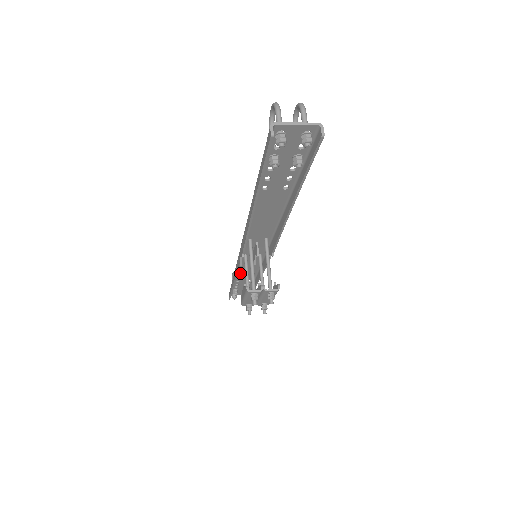
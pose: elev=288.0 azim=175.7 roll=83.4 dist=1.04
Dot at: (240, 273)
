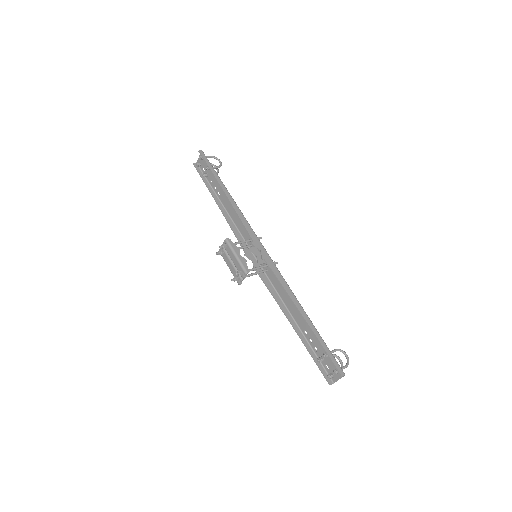
Dot at: (291, 310)
